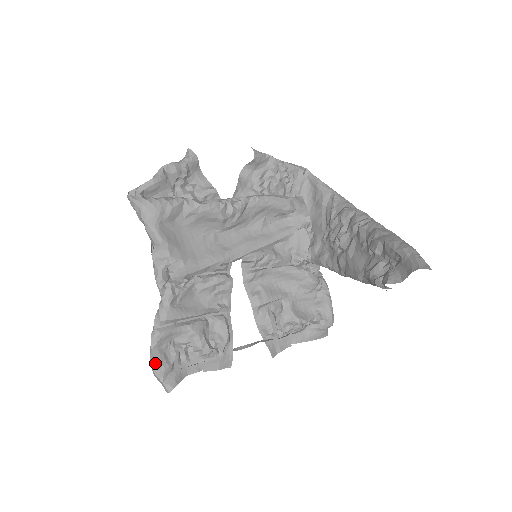
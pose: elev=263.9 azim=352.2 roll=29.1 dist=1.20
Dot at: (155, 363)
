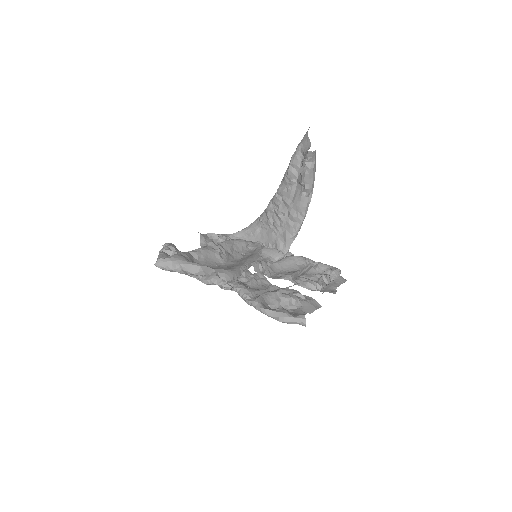
Dot at: (275, 312)
